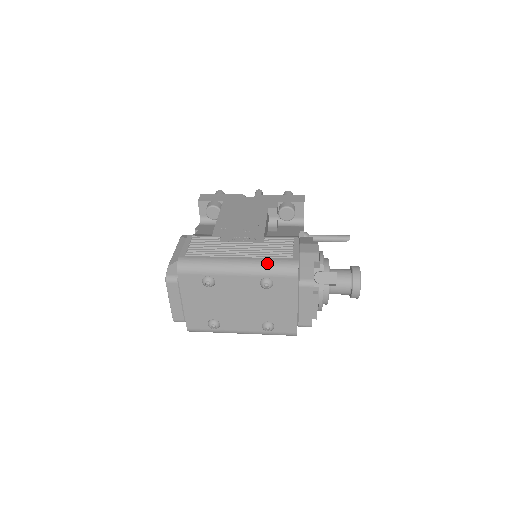
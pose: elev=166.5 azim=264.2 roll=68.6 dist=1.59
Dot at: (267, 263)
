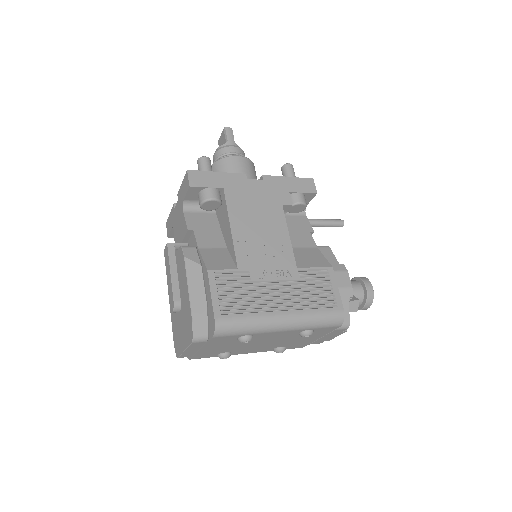
Dot at: (315, 317)
